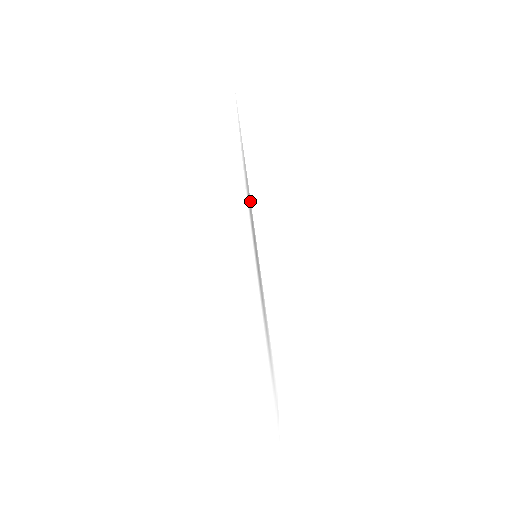
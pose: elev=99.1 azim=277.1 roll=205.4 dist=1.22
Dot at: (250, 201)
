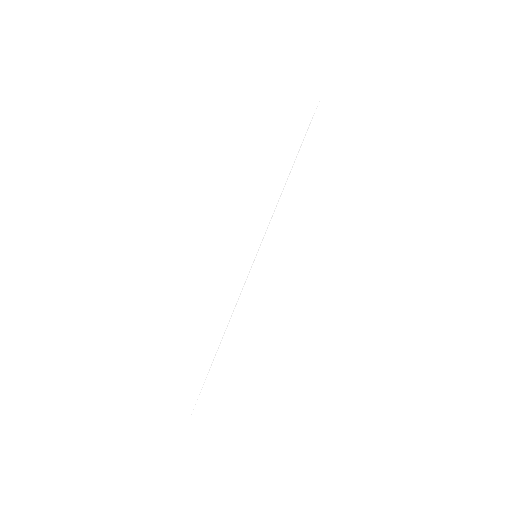
Dot at: occluded
